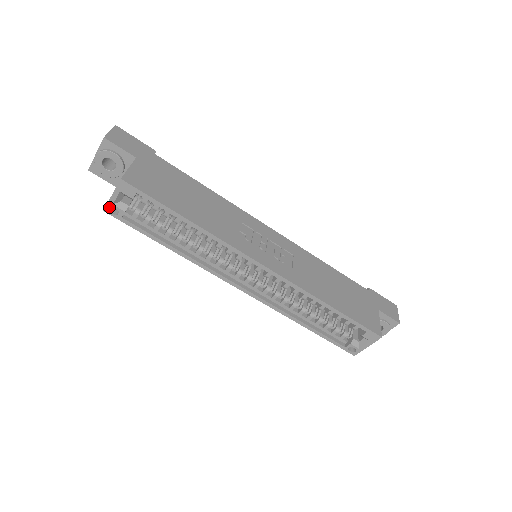
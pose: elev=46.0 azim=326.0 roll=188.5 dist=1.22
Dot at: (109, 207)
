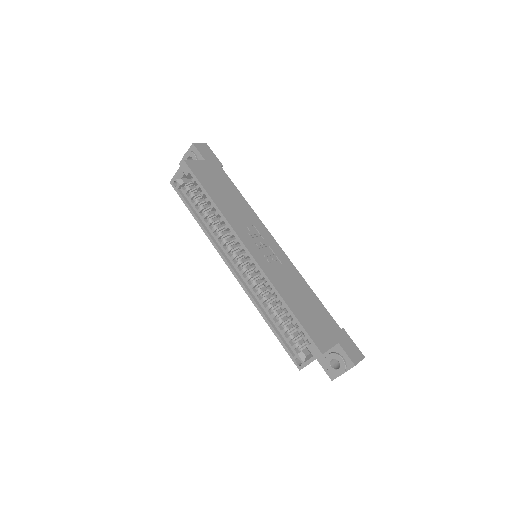
Dot at: (173, 180)
